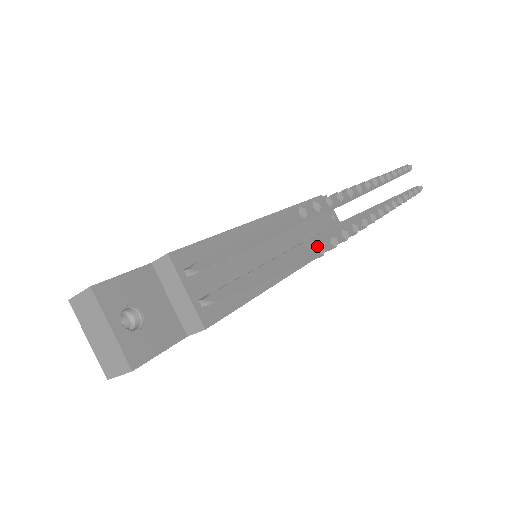
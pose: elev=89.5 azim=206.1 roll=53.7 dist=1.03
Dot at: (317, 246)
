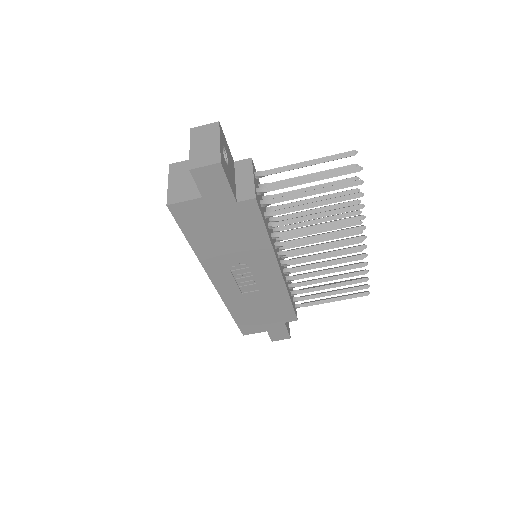
Dot at: (359, 166)
